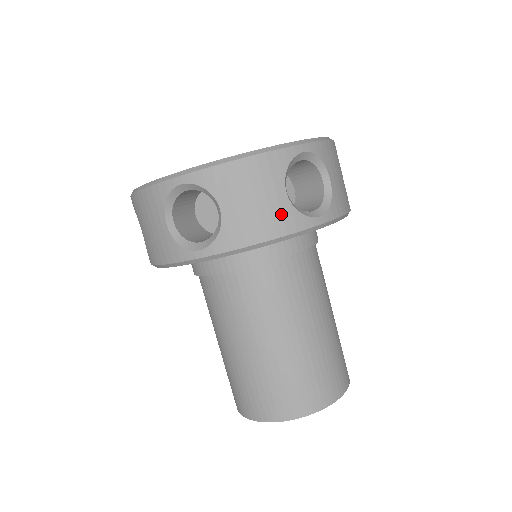
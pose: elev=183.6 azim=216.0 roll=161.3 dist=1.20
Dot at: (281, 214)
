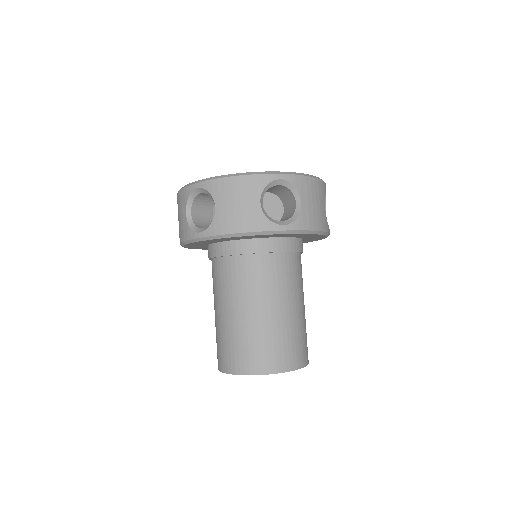
Dot at: (323, 218)
